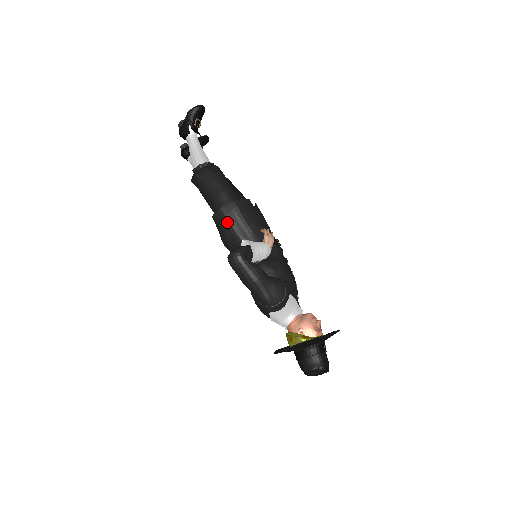
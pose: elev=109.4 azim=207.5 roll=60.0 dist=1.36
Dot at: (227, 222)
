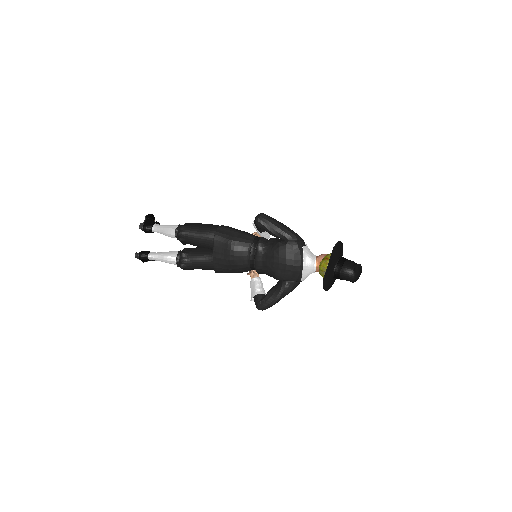
Dot at: (229, 229)
